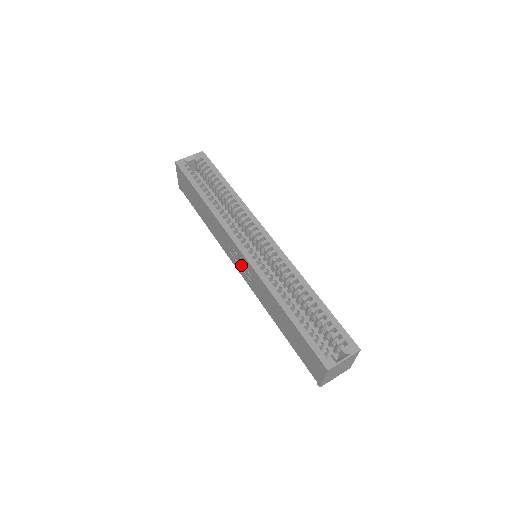
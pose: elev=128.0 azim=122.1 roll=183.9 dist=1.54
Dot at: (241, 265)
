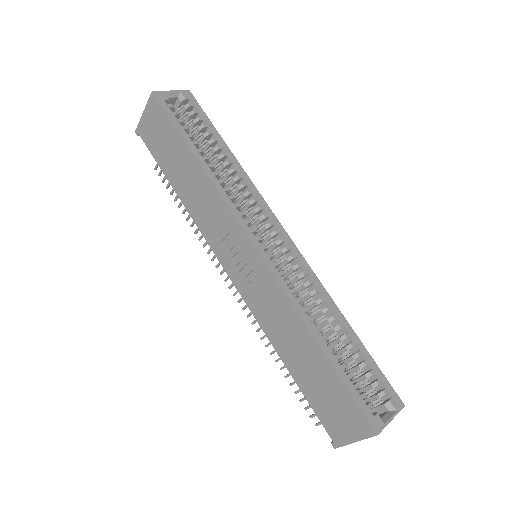
Dot at: (241, 266)
